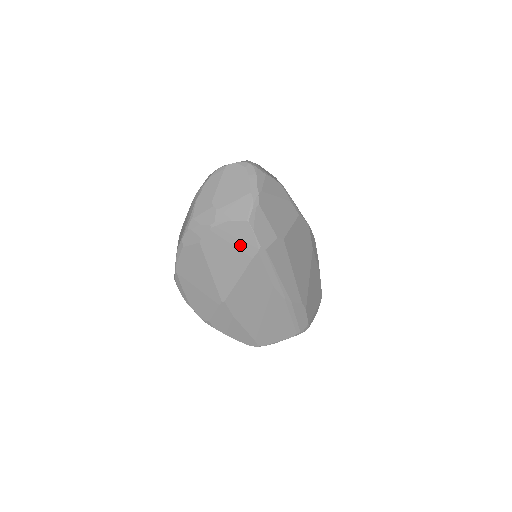
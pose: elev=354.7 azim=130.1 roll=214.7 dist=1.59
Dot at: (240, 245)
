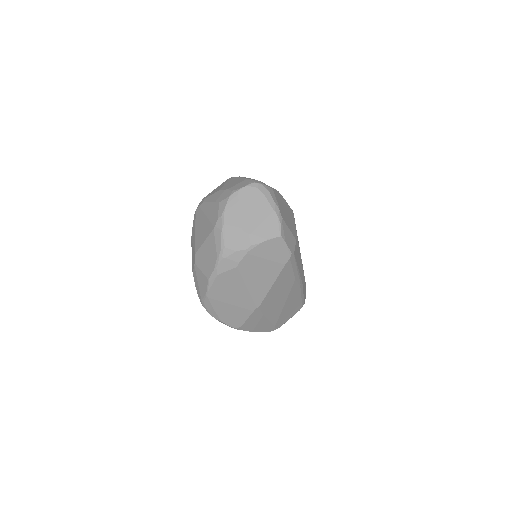
Dot at: (274, 258)
